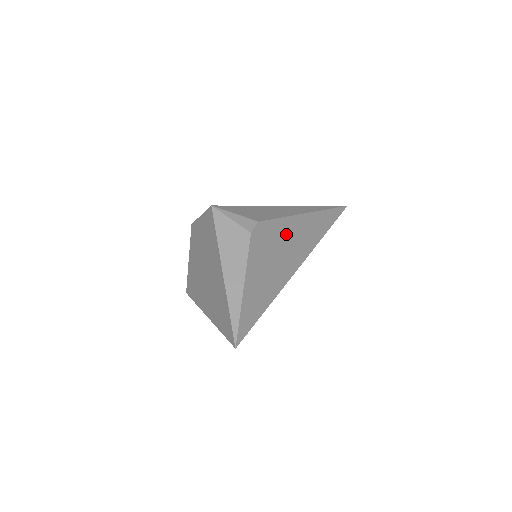
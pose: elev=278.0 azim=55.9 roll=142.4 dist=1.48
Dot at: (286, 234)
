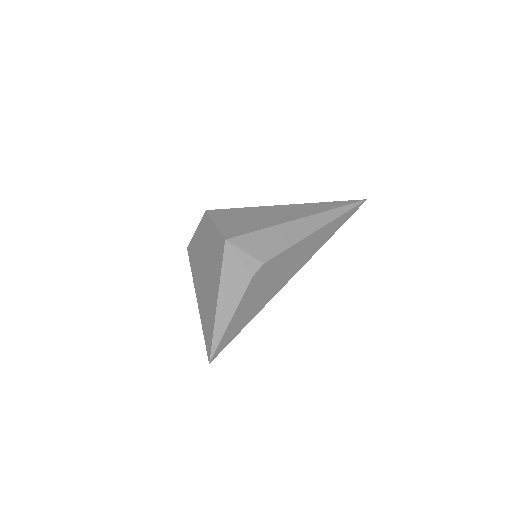
Dot at: (287, 260)
